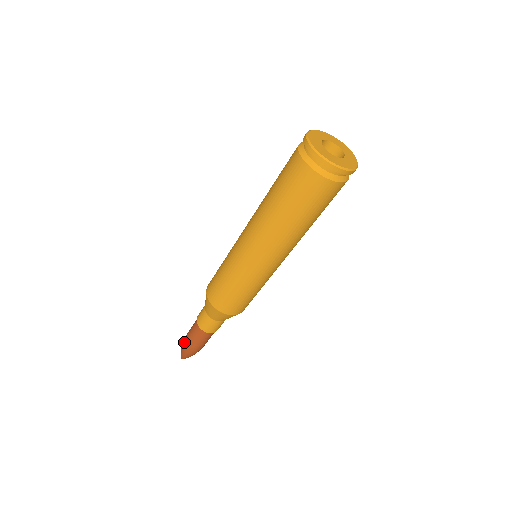
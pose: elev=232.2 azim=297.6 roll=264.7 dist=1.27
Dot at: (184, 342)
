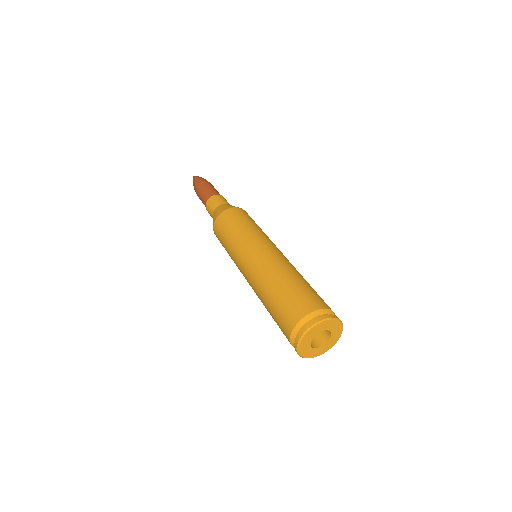
Dot at: (196, 187)
